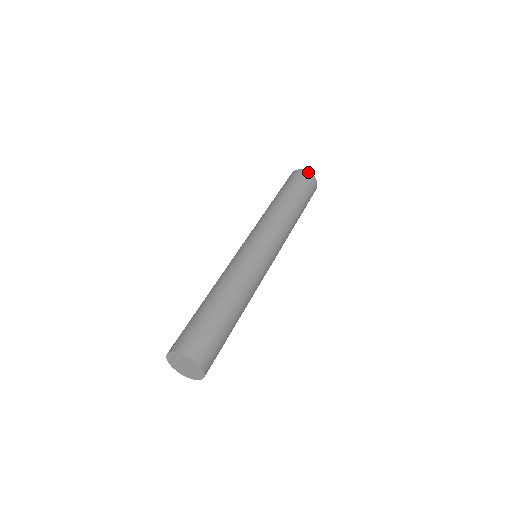
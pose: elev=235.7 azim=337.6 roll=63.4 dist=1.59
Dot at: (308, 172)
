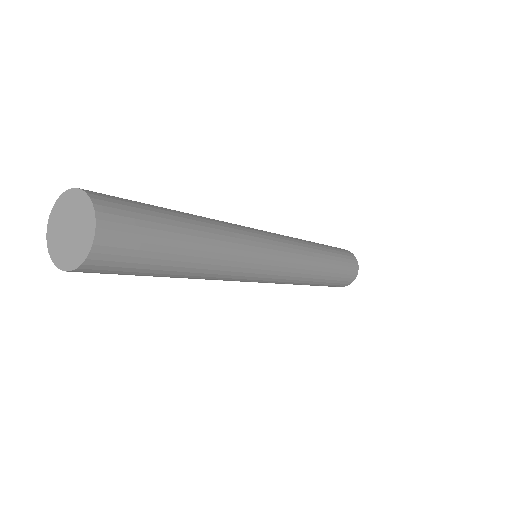
Dot at: (358, 267)
